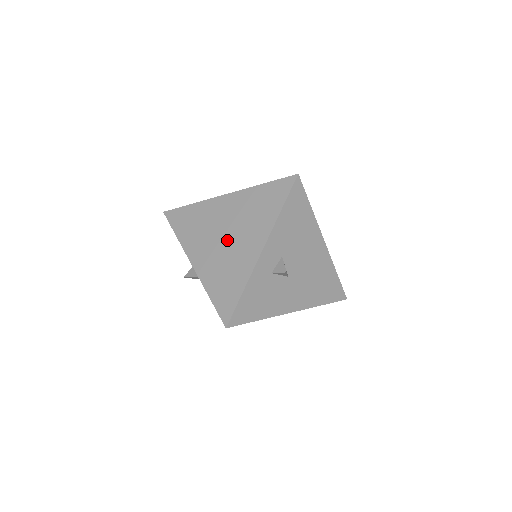
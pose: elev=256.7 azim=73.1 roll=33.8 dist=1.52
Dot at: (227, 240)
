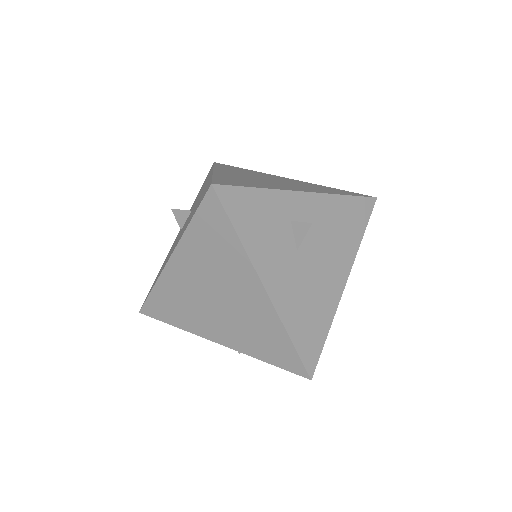
Dot at: (269, 180)
